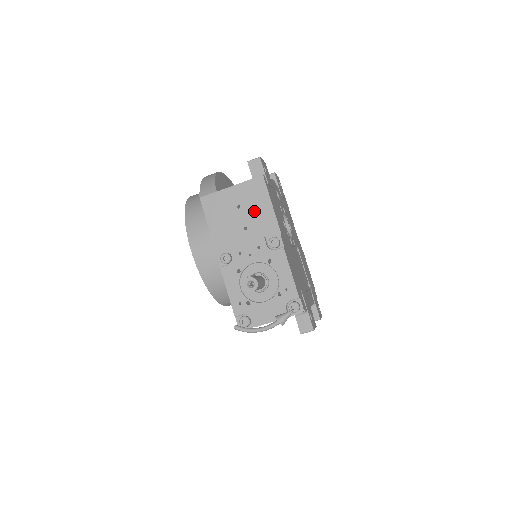
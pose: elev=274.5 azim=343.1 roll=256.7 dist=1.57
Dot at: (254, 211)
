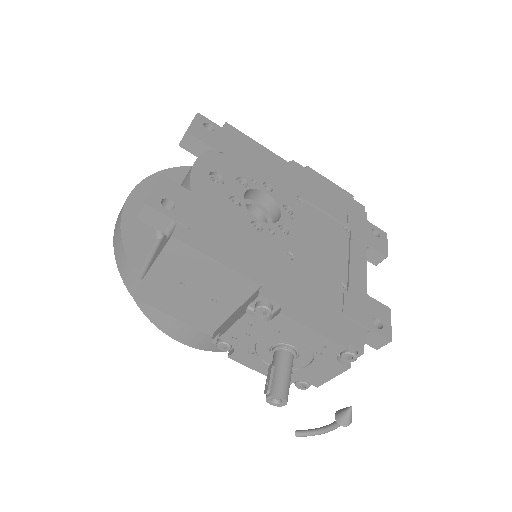
Dot at: (205, 280)
